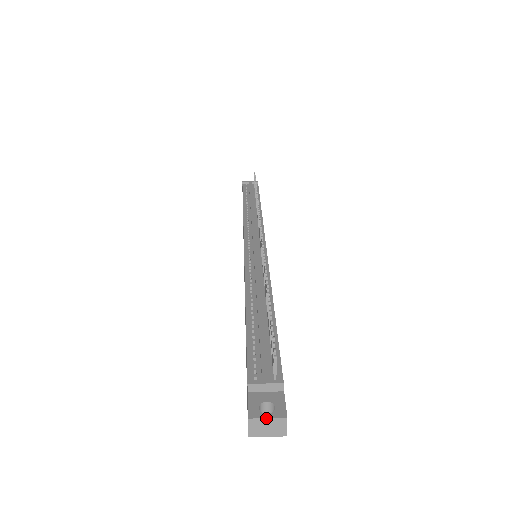
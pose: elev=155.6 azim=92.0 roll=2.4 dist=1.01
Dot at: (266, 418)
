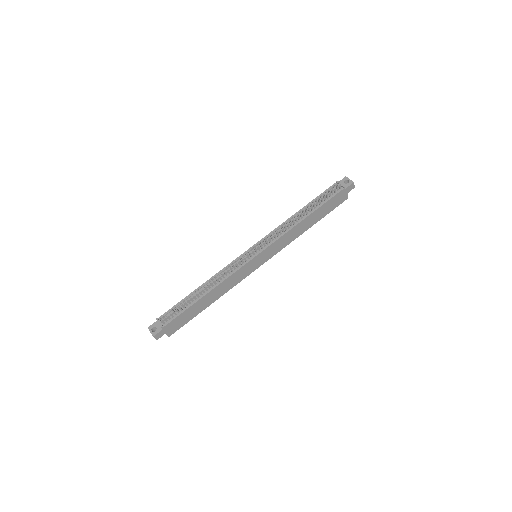
Dot at: (150, 332)
